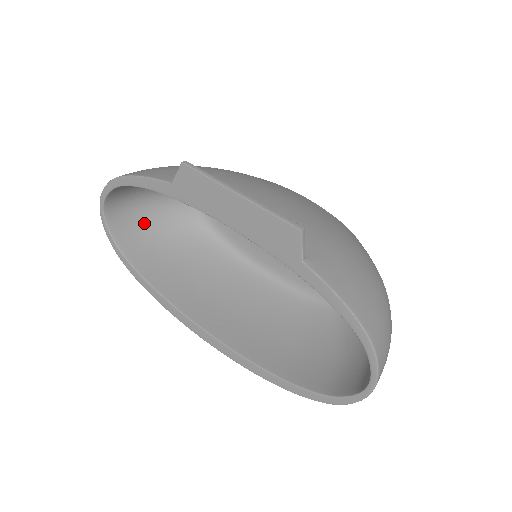
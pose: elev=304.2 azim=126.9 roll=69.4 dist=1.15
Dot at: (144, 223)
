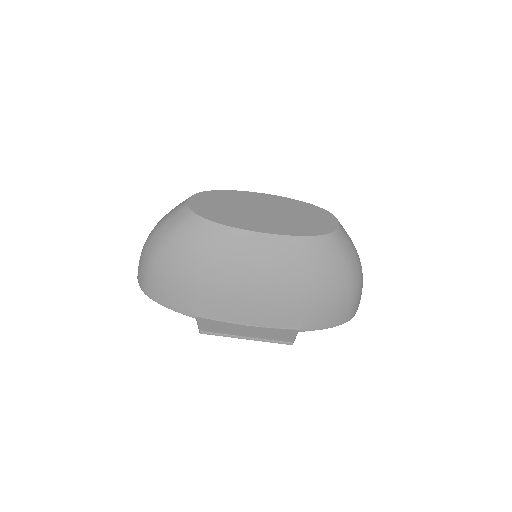
Dot at: occluded
